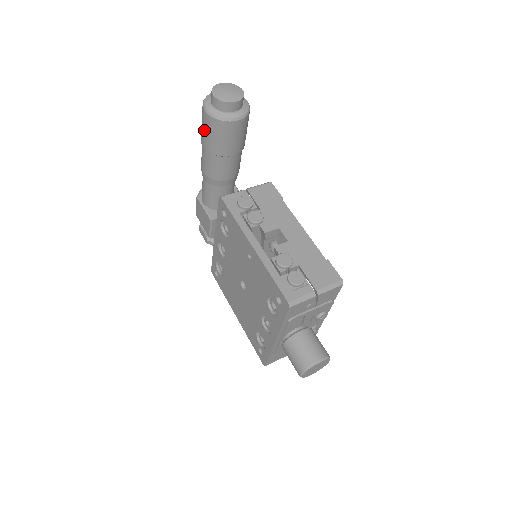
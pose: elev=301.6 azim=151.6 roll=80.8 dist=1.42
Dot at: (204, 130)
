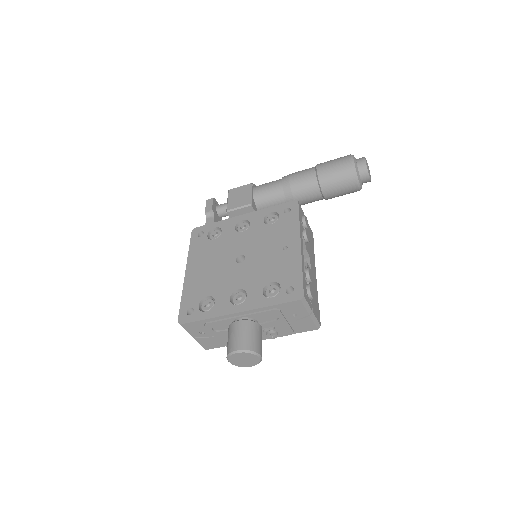
Dot at: (334, 164)
